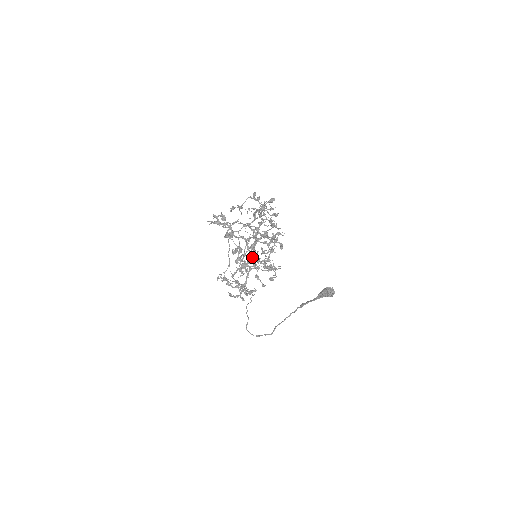
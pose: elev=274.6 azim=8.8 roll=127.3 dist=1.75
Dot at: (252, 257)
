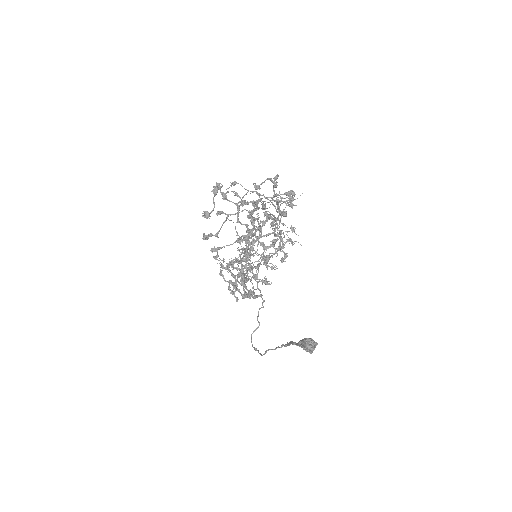
Dot at: occluded
